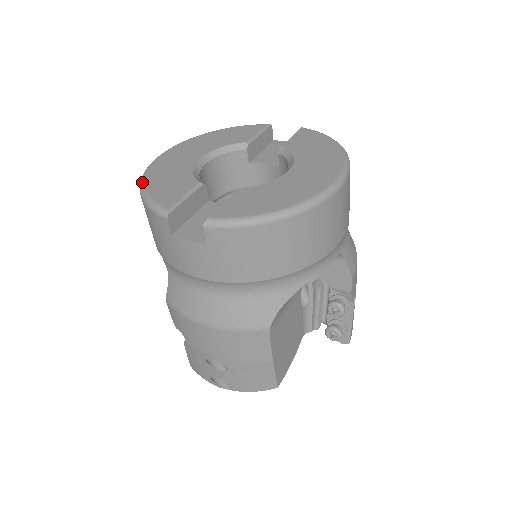
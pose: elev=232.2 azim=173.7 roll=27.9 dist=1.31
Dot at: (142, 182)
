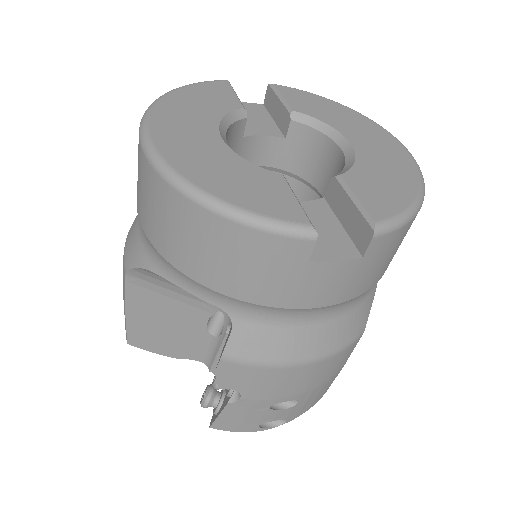
Dot at: (199, 191)
